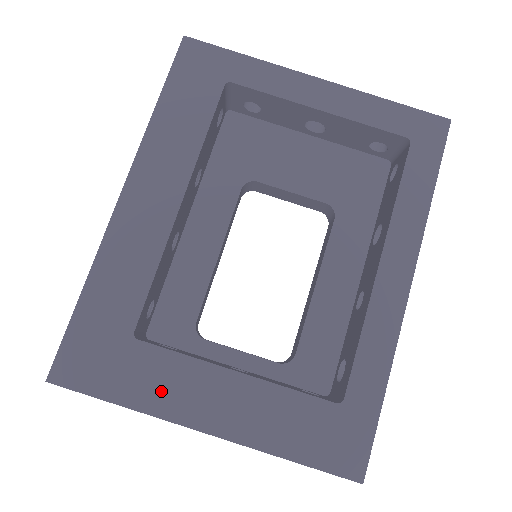
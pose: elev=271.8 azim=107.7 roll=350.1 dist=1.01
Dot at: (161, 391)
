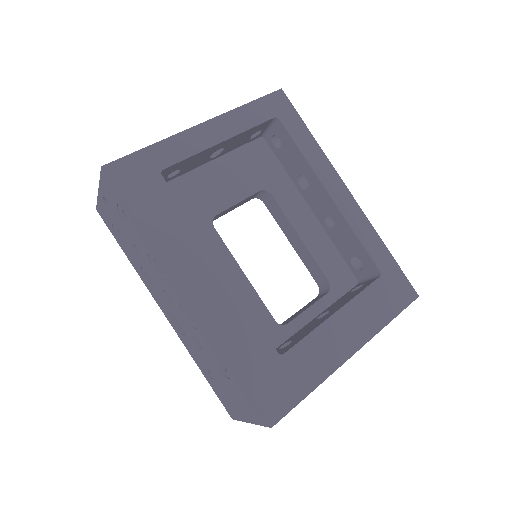
Dot at: (319, 362)
